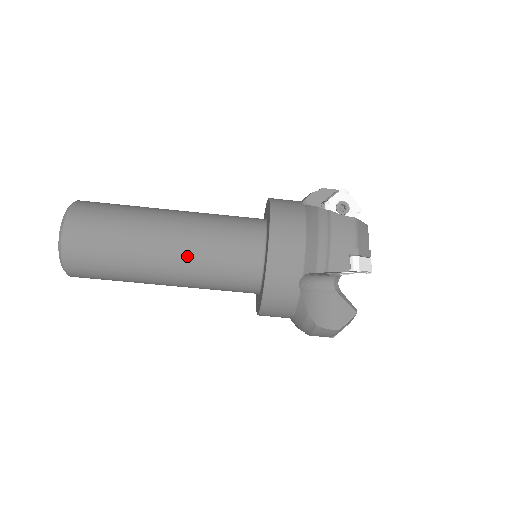
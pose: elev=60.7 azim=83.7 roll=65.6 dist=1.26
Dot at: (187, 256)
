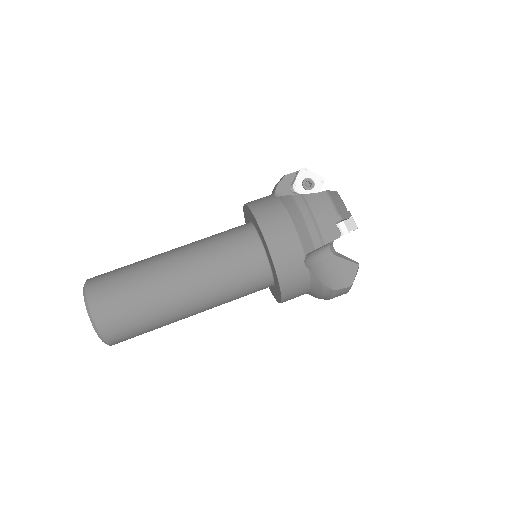
Dot at: (189, 244)
